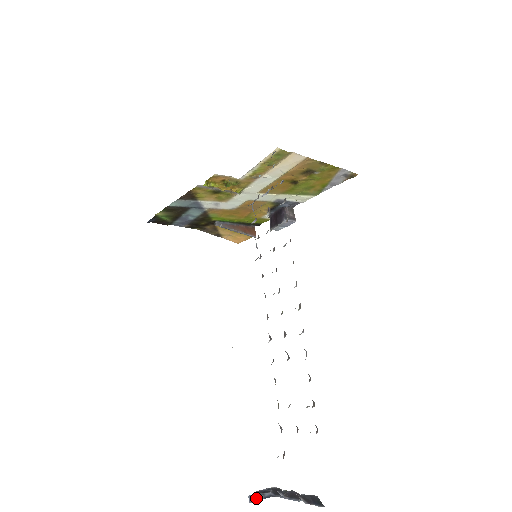
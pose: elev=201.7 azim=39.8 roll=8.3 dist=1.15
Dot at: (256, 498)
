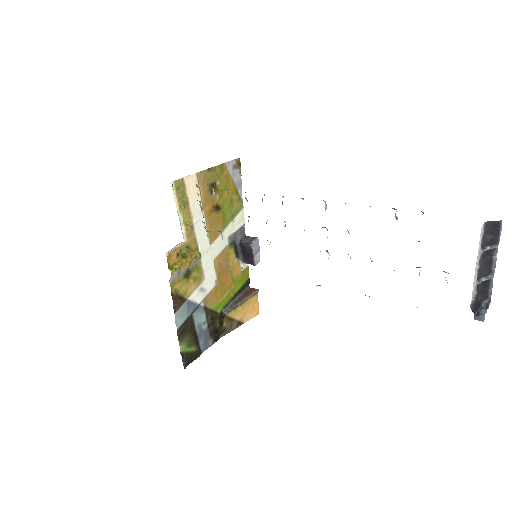
Dot at: (481, 315)
